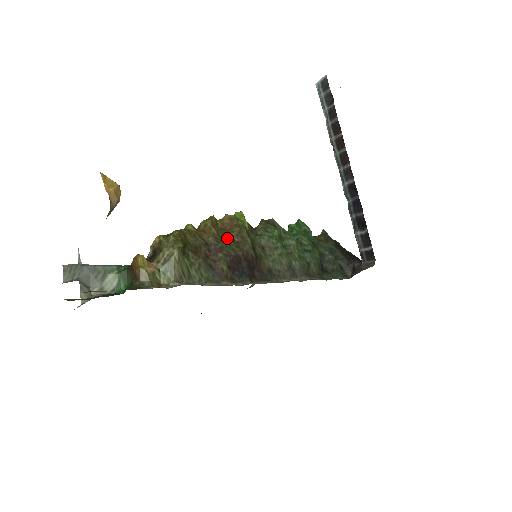
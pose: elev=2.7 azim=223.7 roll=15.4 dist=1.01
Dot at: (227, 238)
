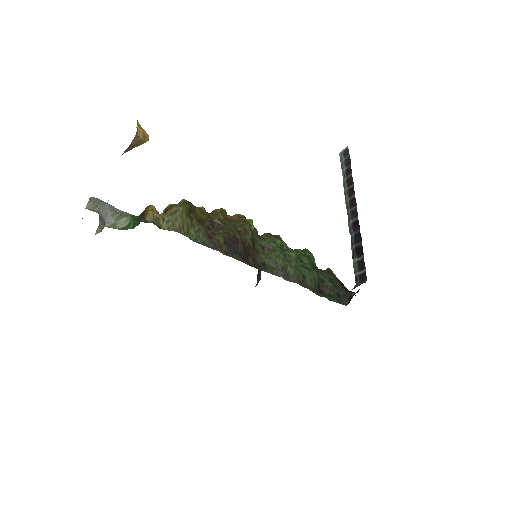
Dot at: (231, 225)
